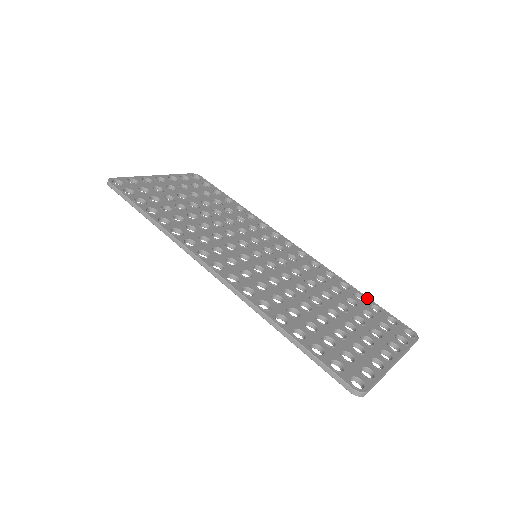
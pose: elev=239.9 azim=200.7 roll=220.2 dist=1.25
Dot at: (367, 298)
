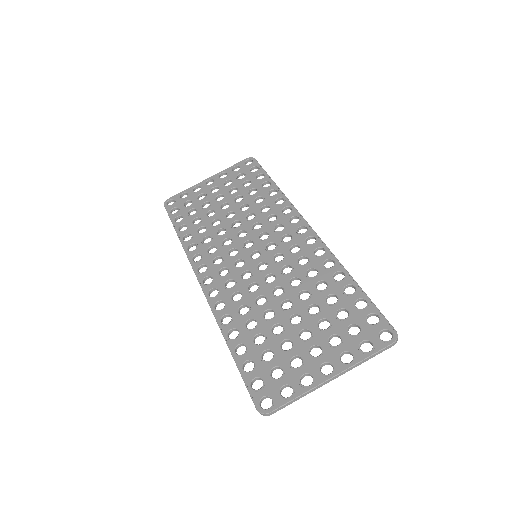
Dot at: (359, 289)
